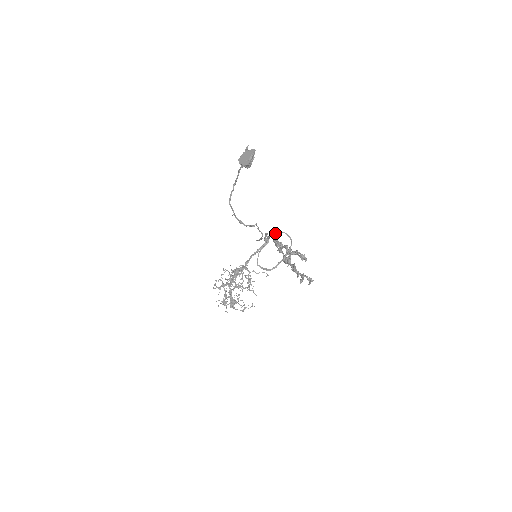
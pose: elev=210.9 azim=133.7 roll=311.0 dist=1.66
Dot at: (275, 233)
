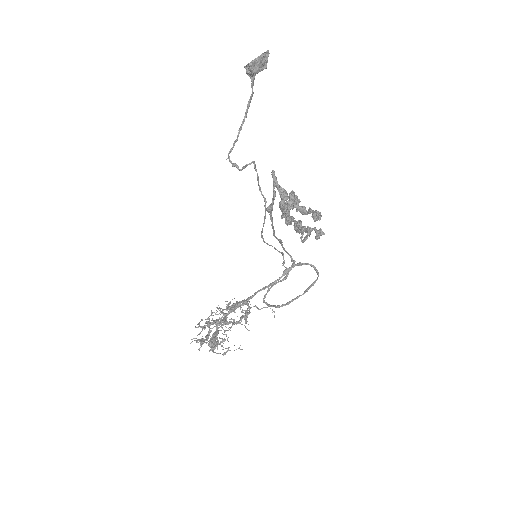
Dot at: (297, 264)
